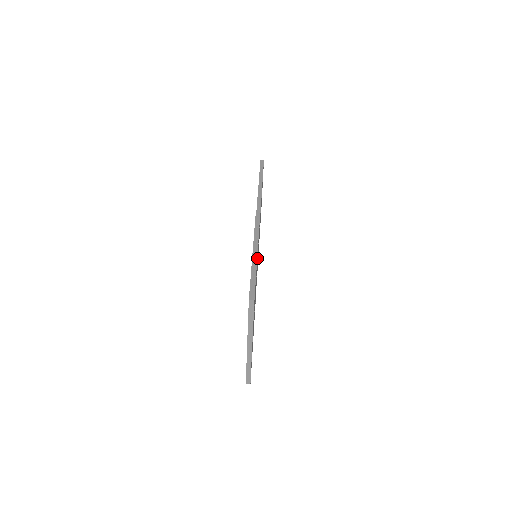
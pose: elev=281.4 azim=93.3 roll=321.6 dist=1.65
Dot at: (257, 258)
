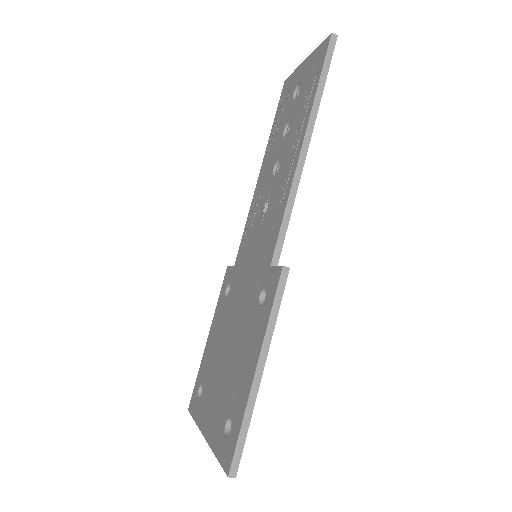
Dot at: occluded
